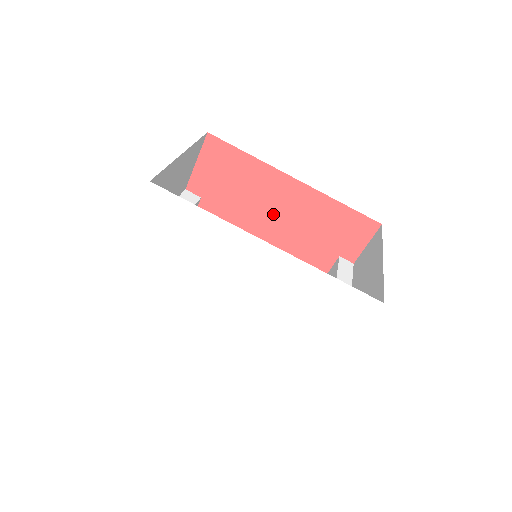
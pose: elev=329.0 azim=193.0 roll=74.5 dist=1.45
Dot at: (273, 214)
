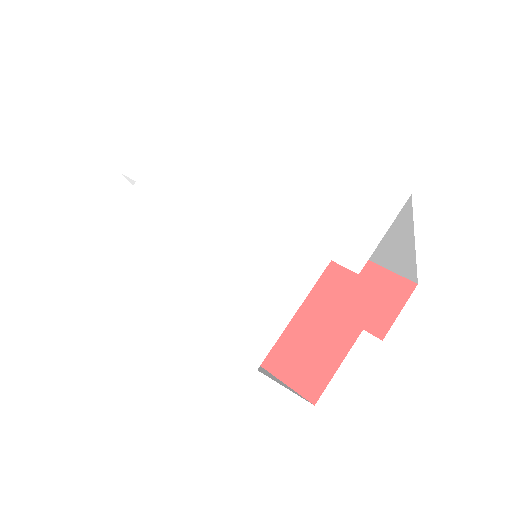
Dot at: occluded
